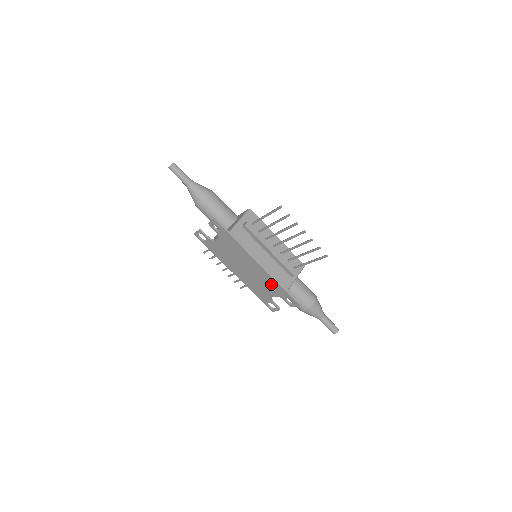
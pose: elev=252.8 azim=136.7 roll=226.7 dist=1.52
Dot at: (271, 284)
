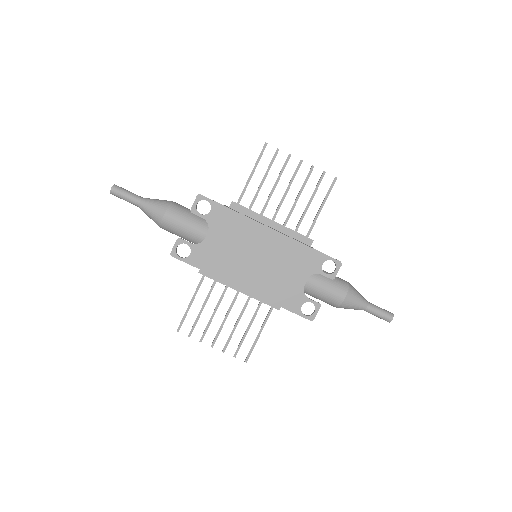
Dot at: (297, 256)
